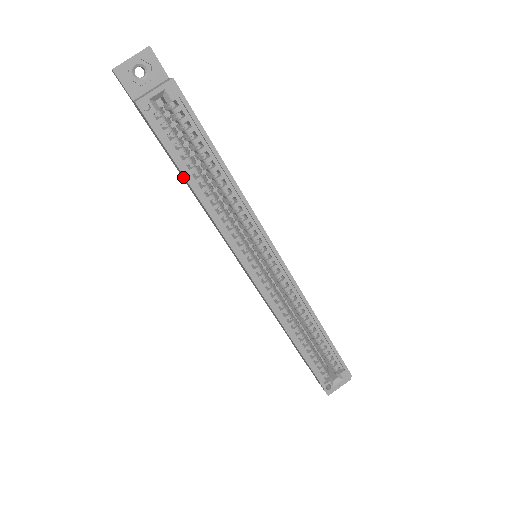
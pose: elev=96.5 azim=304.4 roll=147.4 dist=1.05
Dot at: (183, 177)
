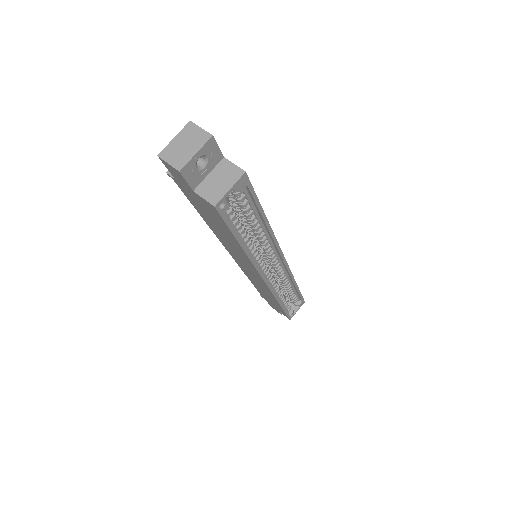
Dot at: (221, 231)
